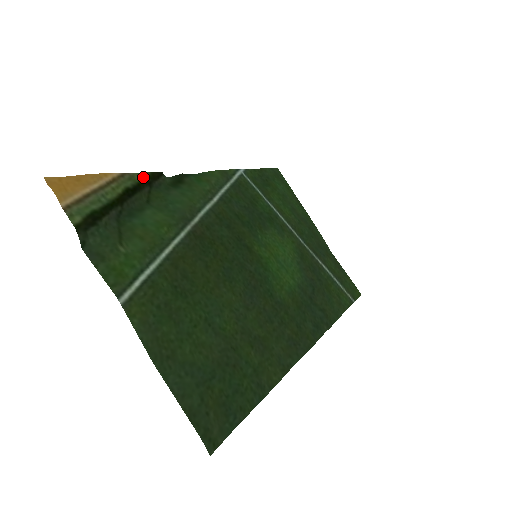
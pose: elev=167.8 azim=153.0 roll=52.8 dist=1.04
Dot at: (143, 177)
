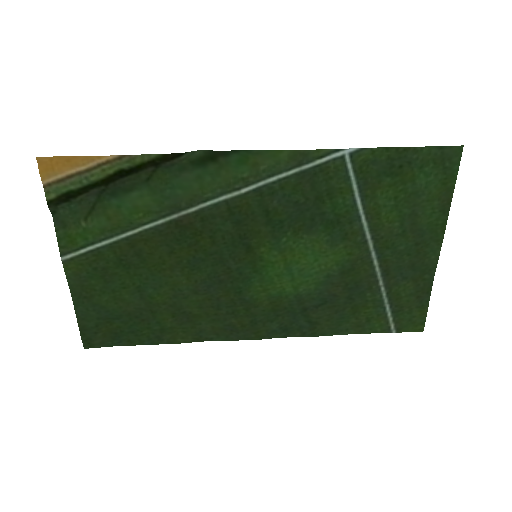
Dot at: (148, 159)
